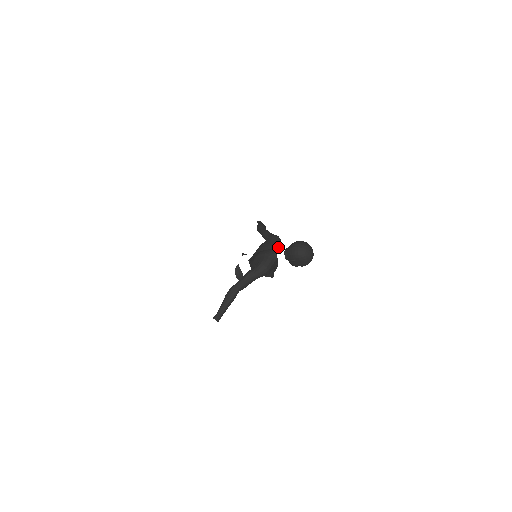
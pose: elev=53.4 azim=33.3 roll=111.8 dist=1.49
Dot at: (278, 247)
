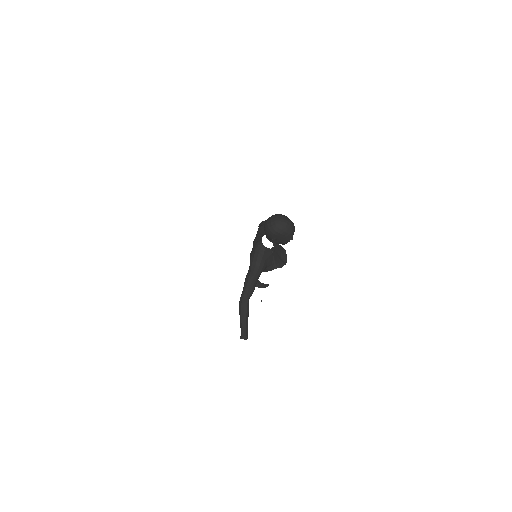
Dot at: (262, 235)
